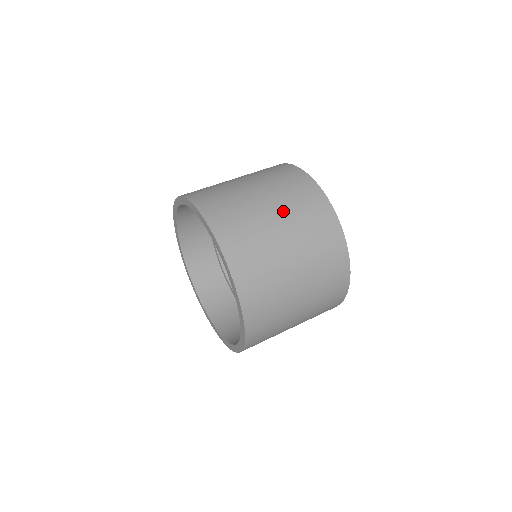
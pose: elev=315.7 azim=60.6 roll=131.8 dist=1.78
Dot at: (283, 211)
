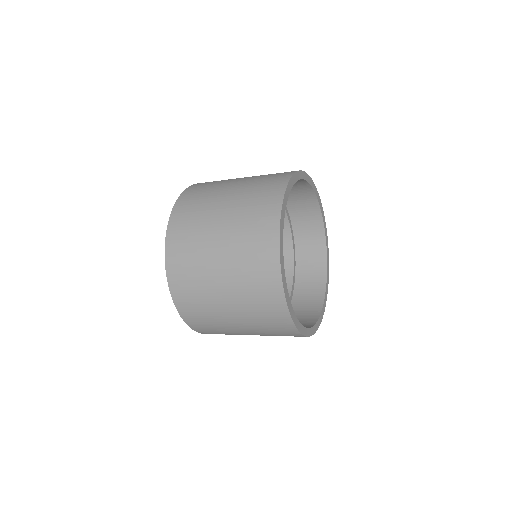
Dot at: (232, 213)
